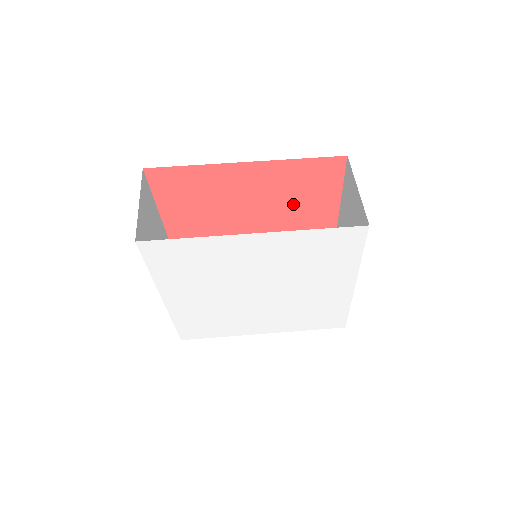
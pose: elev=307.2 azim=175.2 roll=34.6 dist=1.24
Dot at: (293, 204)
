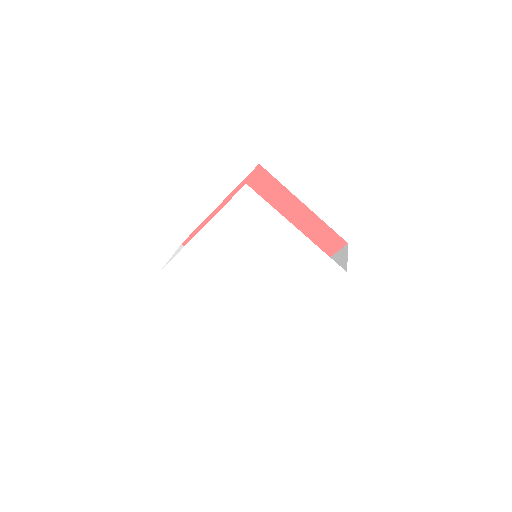
Dot at: occluded
